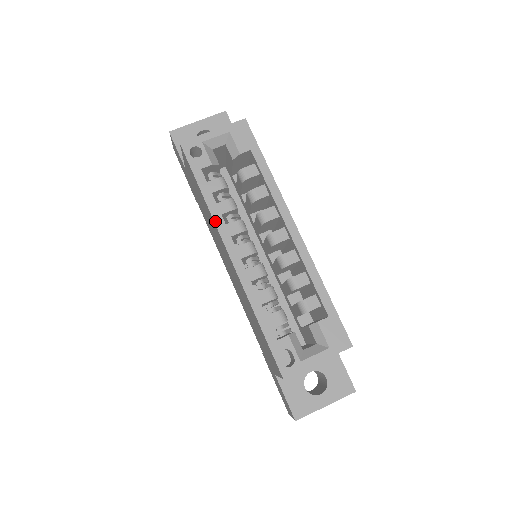
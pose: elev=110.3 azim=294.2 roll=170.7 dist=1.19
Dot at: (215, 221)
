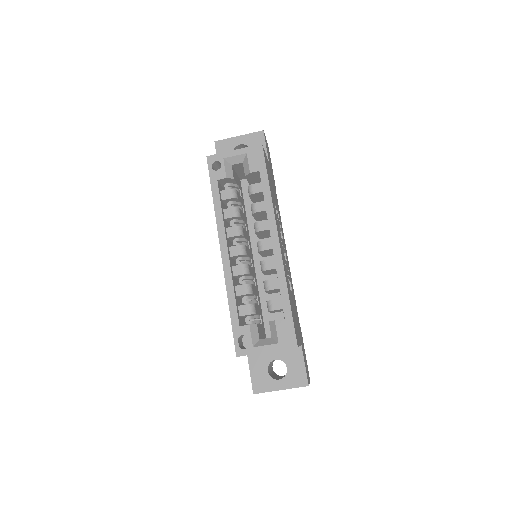
Dot at: (217, 223)
